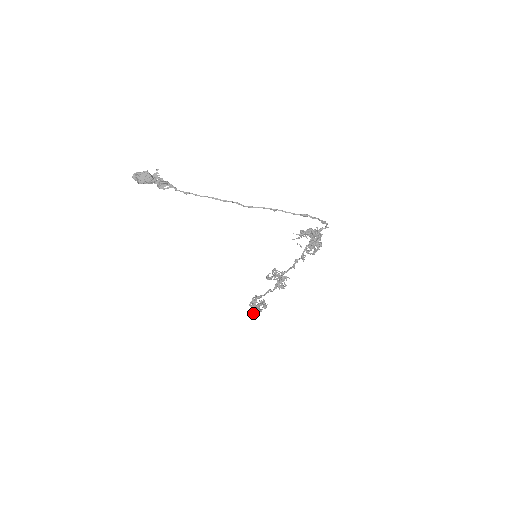
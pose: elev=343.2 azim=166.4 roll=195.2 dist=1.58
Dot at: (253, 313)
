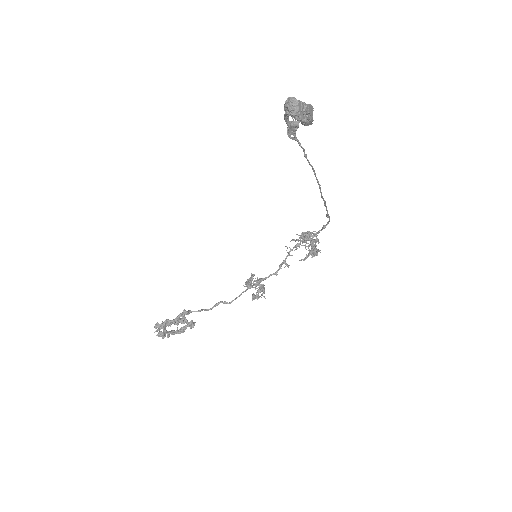
Dot at: (158, 336)
